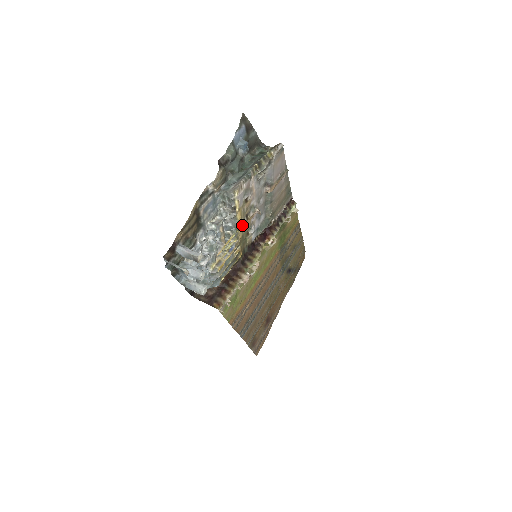
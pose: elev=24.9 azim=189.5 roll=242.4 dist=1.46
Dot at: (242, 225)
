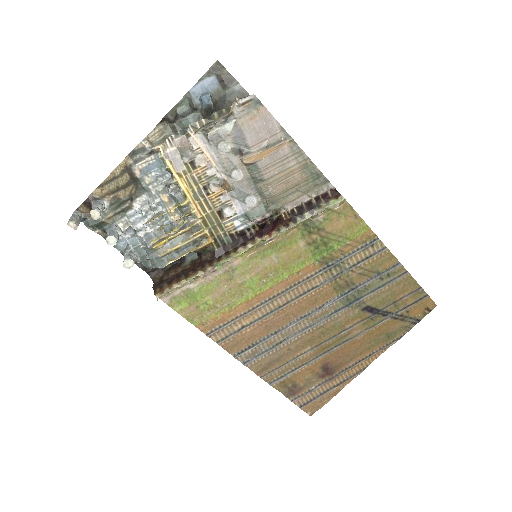
Dot at: (200, 200)
